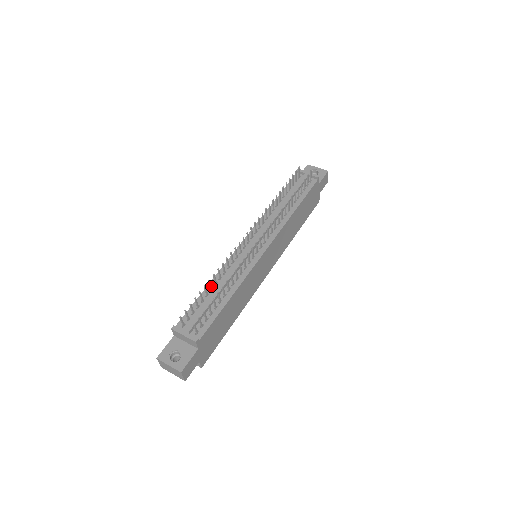
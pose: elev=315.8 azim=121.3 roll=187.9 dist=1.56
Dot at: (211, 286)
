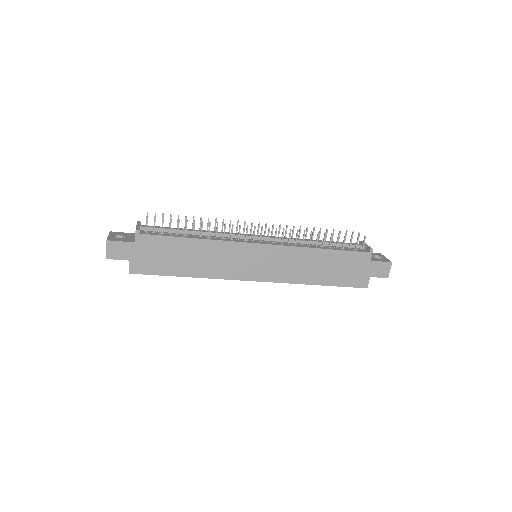
Dot at: occluded
